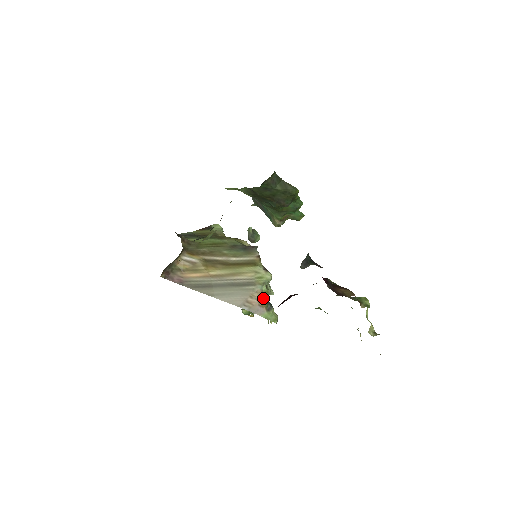
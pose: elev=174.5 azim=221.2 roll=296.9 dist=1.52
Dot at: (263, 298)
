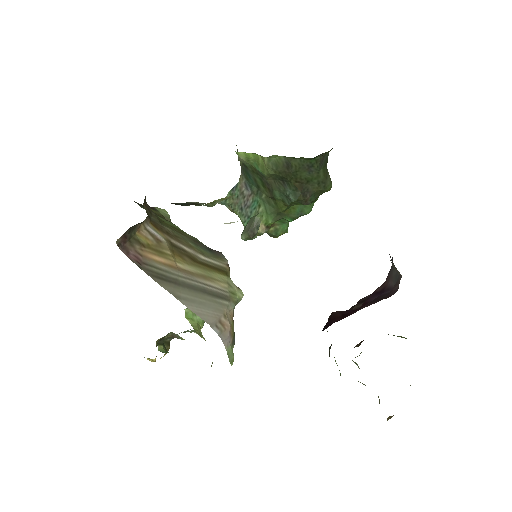
Dot at: (233, 323)
